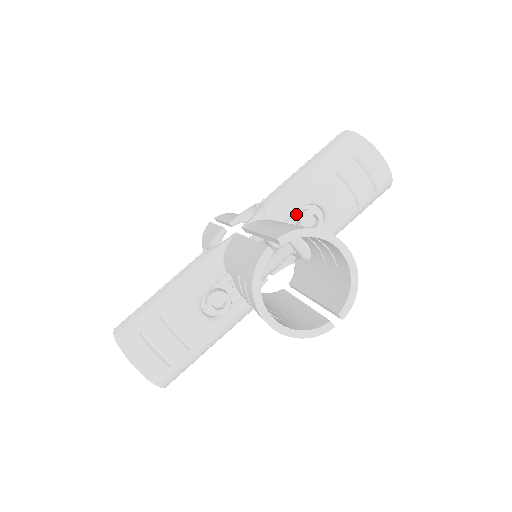
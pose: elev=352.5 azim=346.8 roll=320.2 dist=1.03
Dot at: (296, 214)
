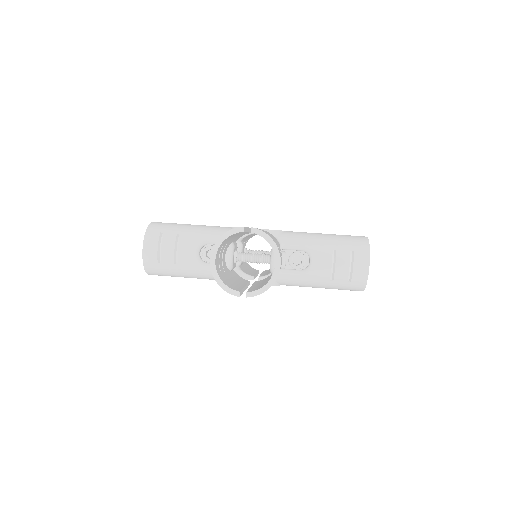
Dot at: (294, 251)
